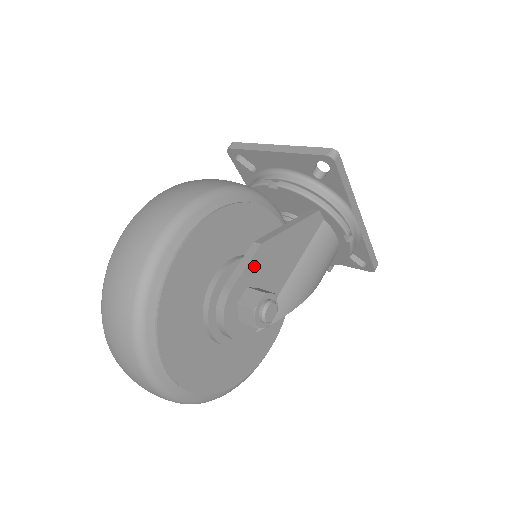
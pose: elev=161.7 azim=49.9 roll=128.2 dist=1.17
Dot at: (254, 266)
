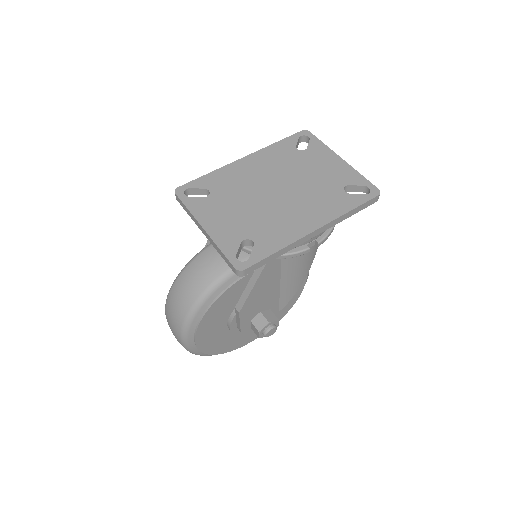
Dot at: (245, 317)
